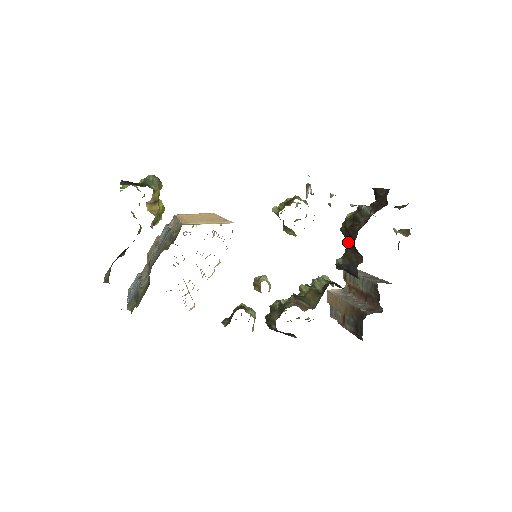
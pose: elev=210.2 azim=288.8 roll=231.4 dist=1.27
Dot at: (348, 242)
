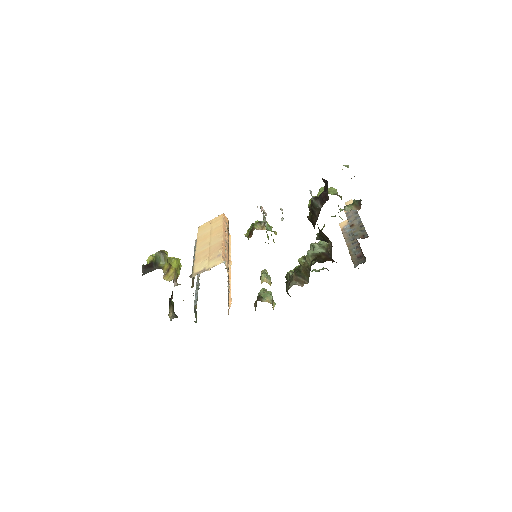
Dot at: occluded
